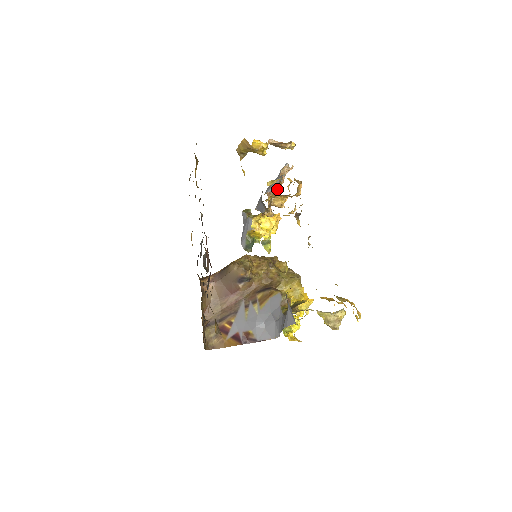
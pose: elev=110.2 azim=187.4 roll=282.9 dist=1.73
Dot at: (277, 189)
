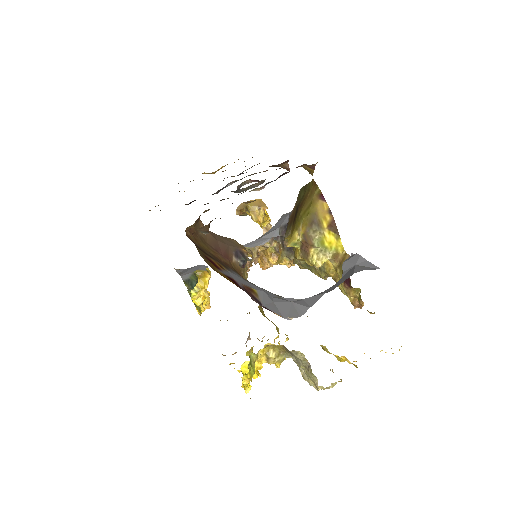
Dot at: (249, 263)
